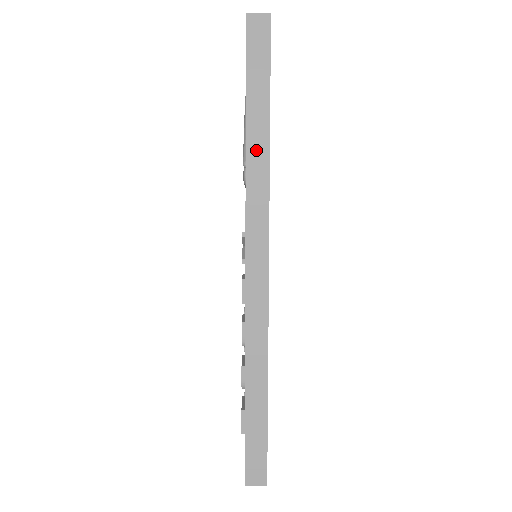
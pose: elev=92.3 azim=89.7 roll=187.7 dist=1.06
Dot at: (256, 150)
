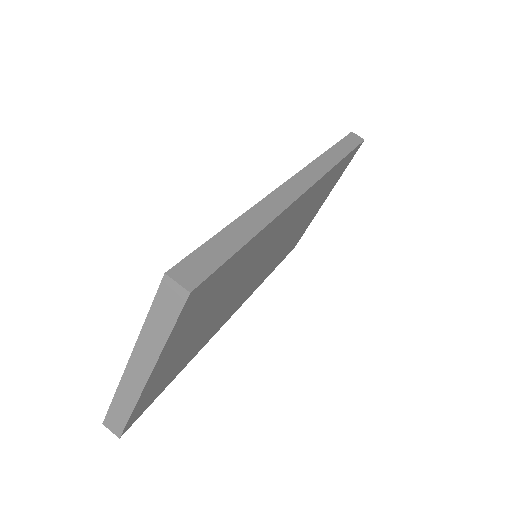
Dot at: (331, 156)
